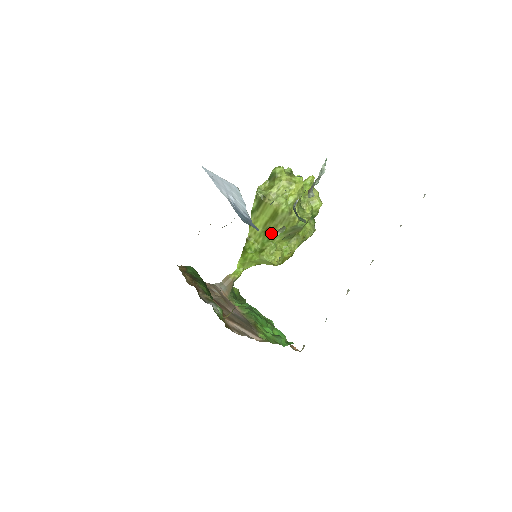
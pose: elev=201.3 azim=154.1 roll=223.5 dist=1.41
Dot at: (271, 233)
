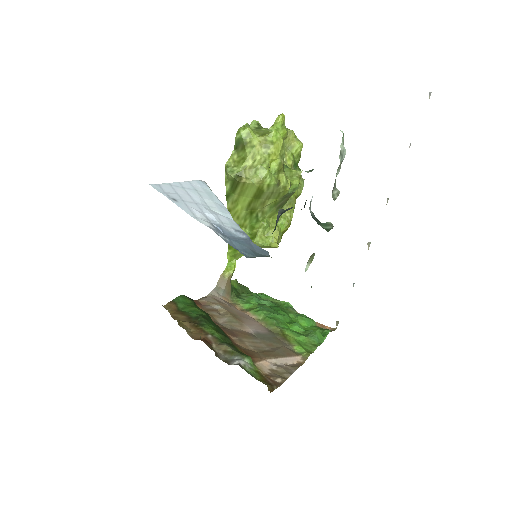
Dot at: (259, 212)
